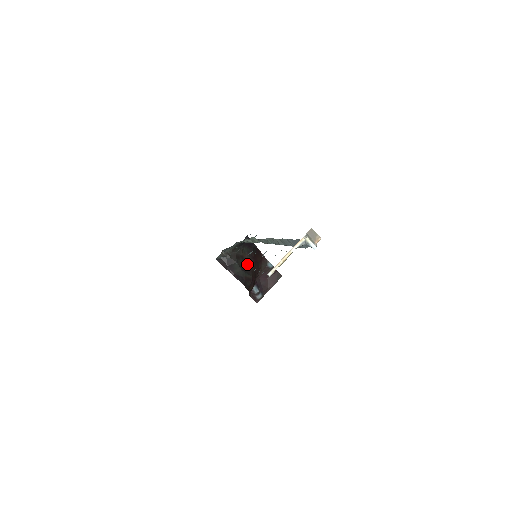
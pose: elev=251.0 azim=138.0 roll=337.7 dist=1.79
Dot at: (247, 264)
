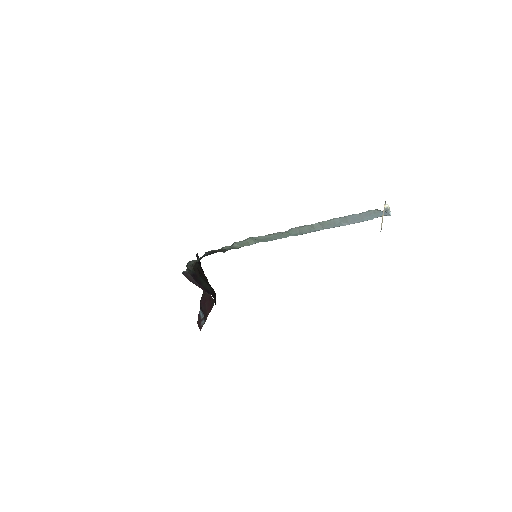
Dot at: (207, 280)
